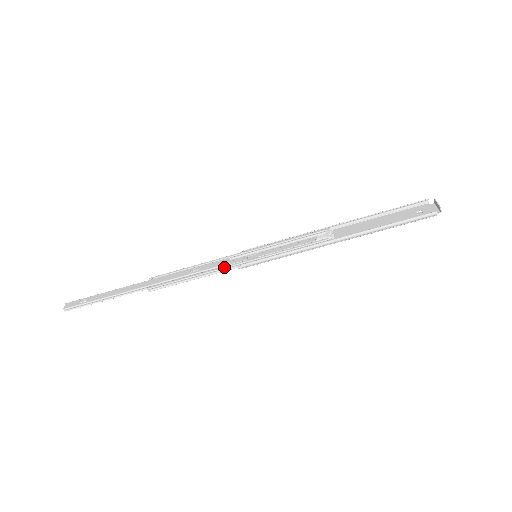
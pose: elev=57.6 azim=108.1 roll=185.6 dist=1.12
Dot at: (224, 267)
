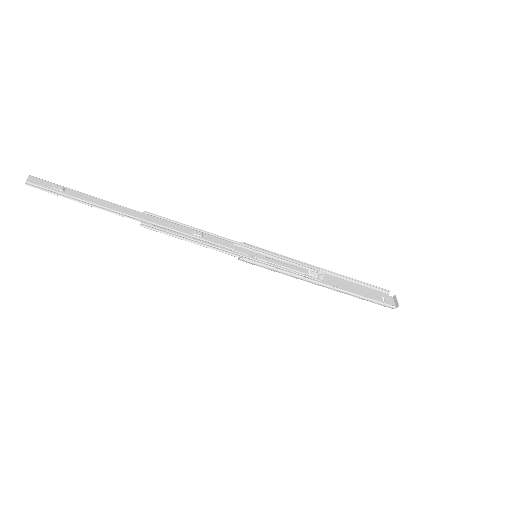
Dot at: (228, 250)
